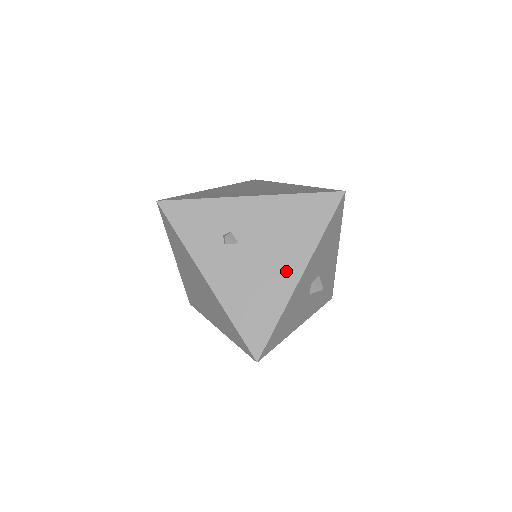
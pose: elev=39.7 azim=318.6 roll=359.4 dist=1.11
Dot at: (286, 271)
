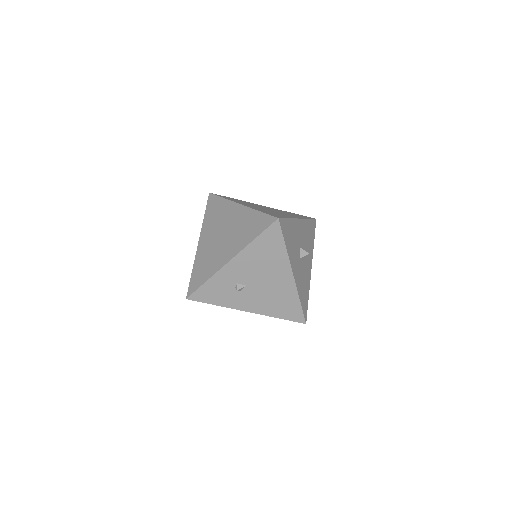
Dot at: (283, 279)
